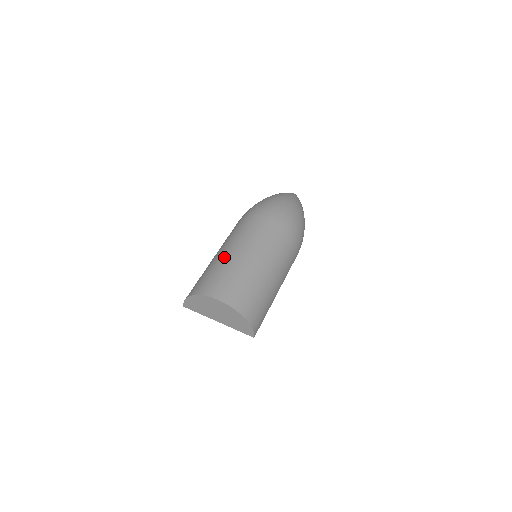
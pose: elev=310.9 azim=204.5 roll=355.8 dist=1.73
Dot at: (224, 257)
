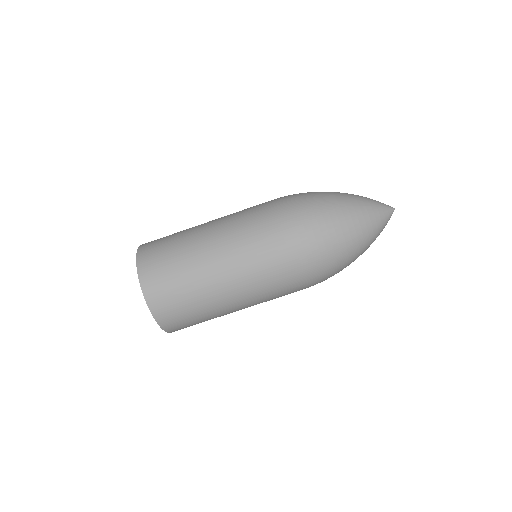
Dot at: (199, 249)
